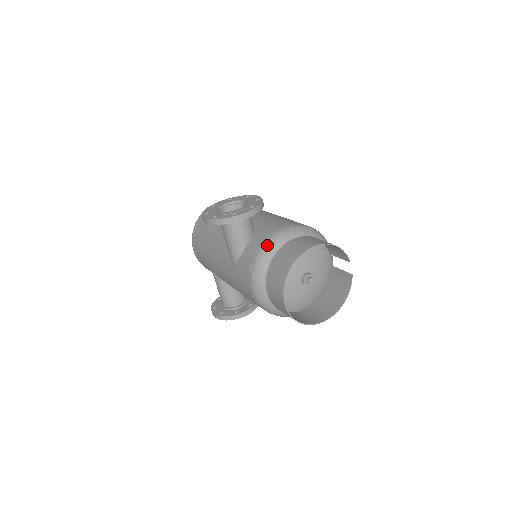
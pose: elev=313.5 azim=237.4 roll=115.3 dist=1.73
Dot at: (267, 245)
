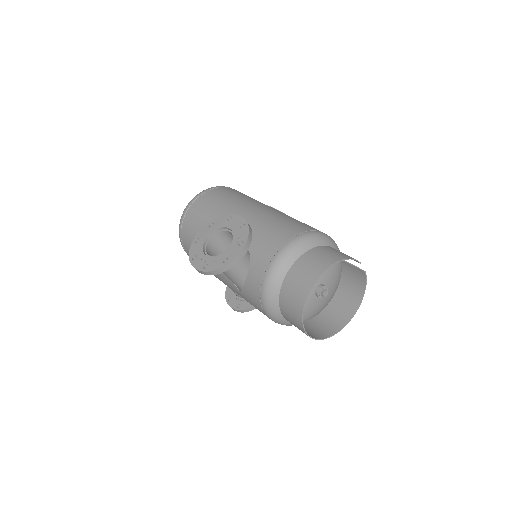
Dot at: (270, 277)
